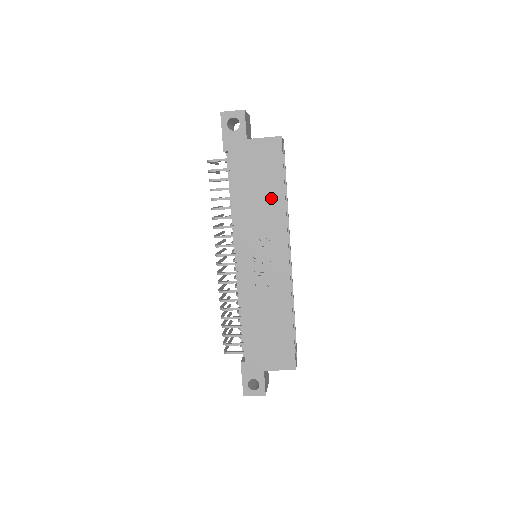
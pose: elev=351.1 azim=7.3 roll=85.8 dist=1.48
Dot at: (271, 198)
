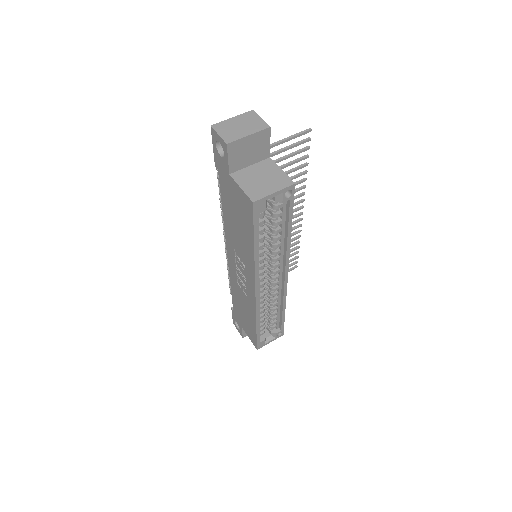
Dot at: (245, 242)
